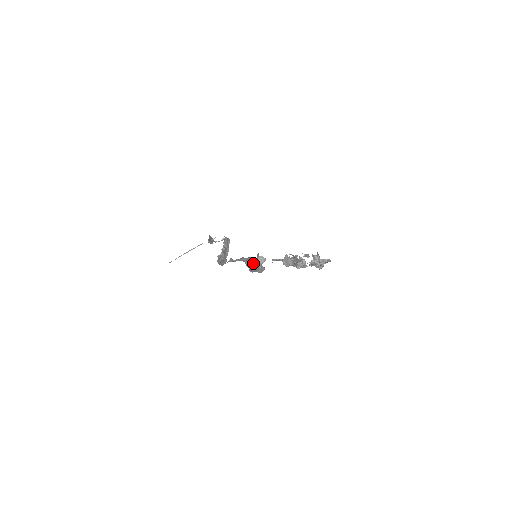
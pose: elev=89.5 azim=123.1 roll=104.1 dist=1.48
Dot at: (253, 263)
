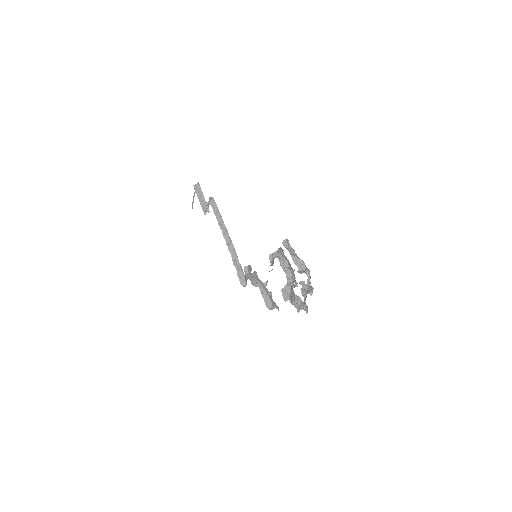
Dot at: (264, 288)
